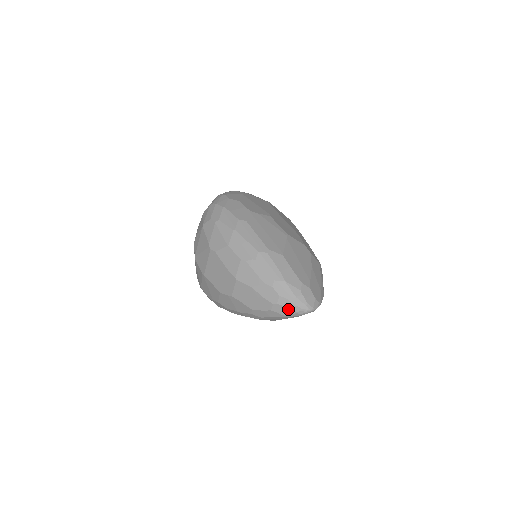
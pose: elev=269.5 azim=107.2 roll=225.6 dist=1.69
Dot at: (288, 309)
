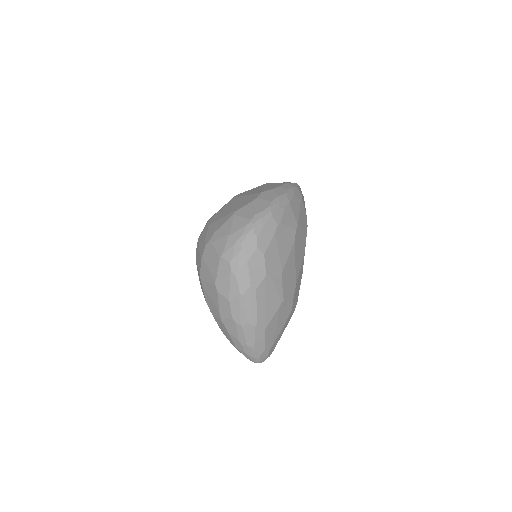
Dot at: (245, 356)
